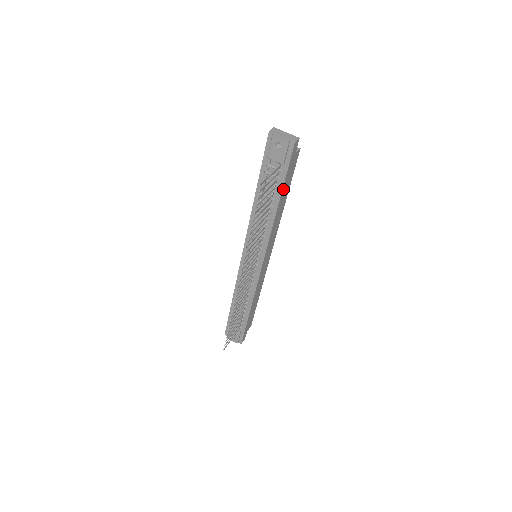
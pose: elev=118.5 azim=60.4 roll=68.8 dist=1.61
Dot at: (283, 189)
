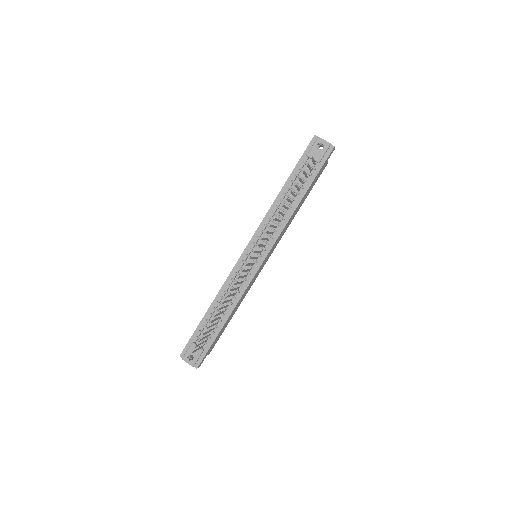
Dot at: (309, 187)
